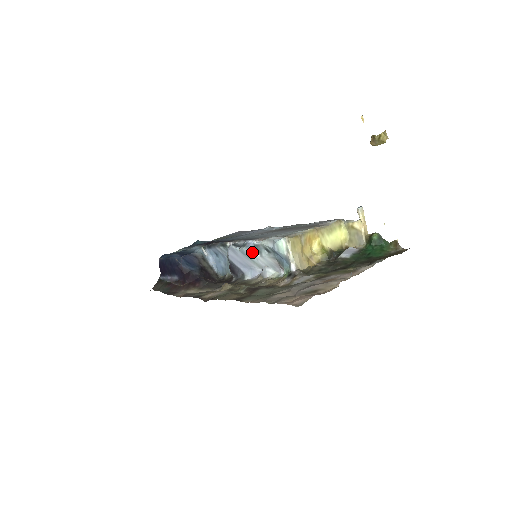
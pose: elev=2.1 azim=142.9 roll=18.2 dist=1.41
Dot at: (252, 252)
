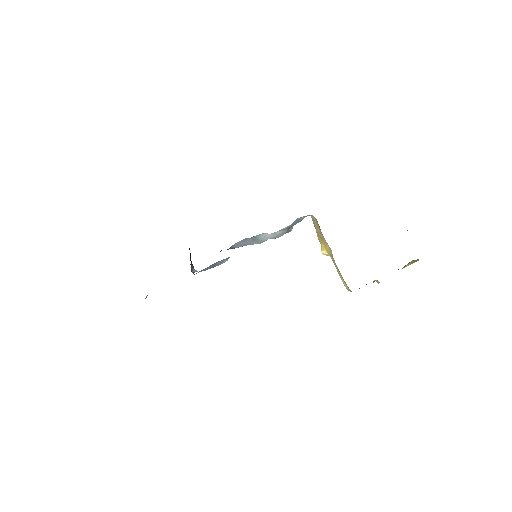
Dot at: (266, 234)
